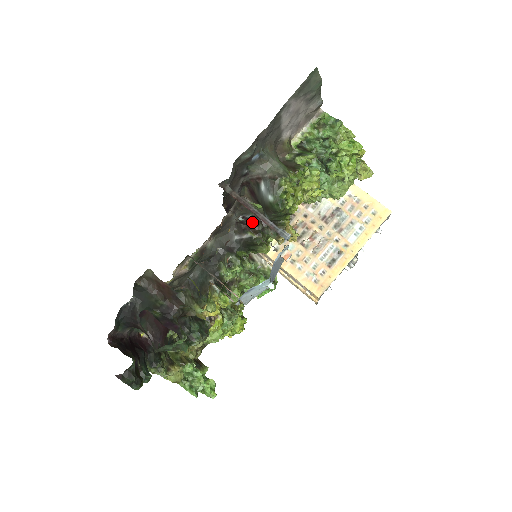
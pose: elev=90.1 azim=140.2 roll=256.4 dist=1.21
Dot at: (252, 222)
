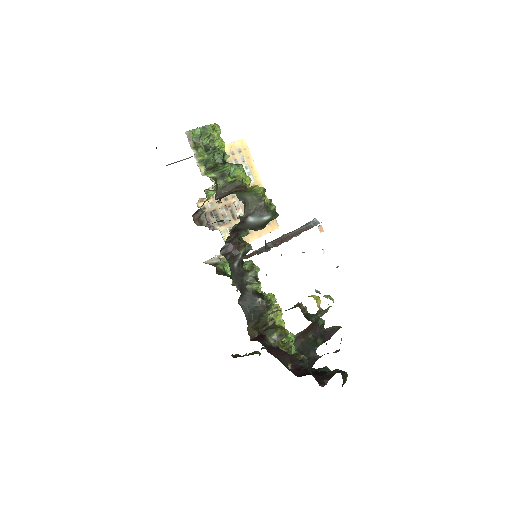
Dot at: (232, 245)
